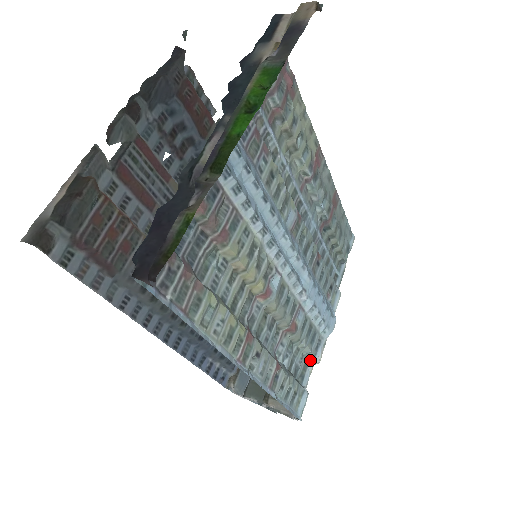
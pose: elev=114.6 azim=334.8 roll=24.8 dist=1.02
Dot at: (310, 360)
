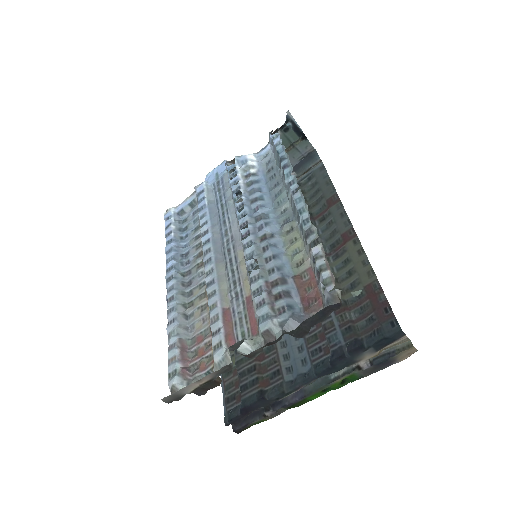
Dot at: occluded
